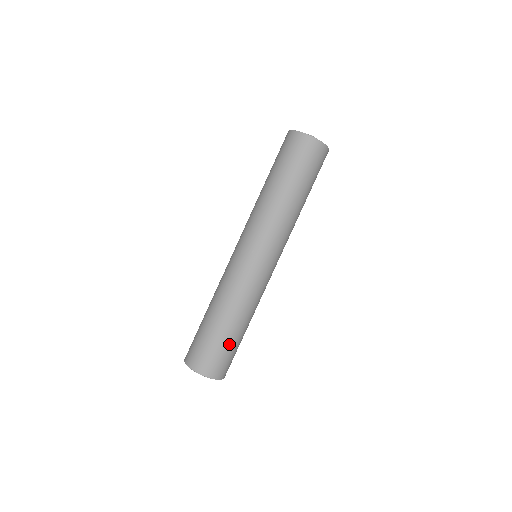
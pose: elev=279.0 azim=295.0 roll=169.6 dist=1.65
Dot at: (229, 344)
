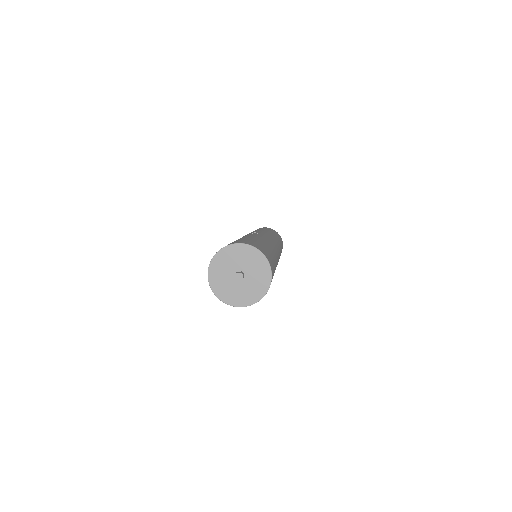
Dot at: occluded
